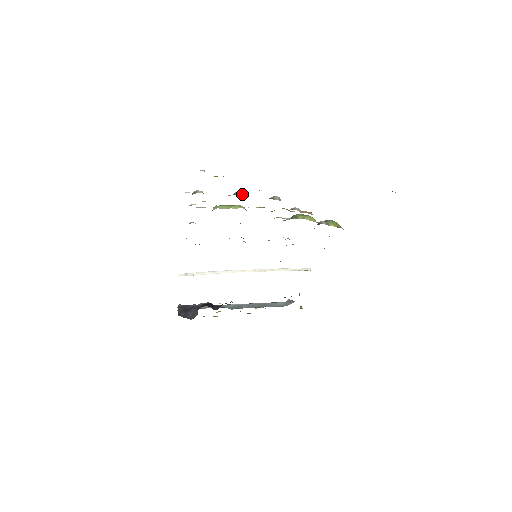
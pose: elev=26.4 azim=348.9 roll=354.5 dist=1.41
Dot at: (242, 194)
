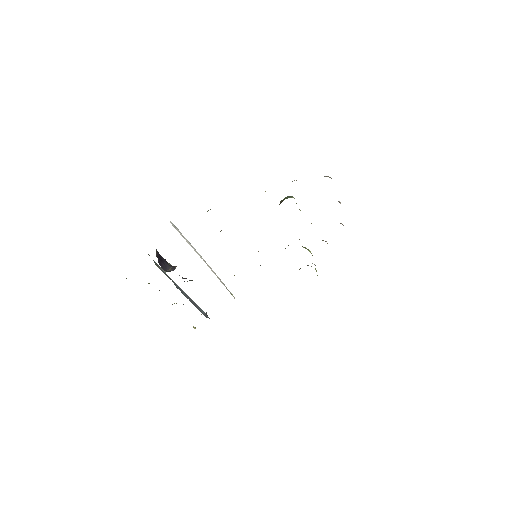
Dot at: occluded
